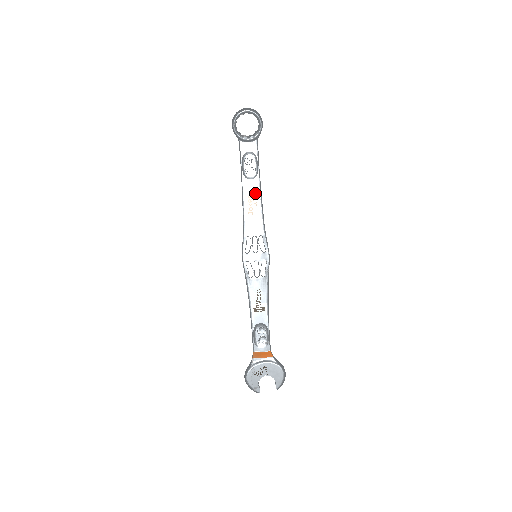
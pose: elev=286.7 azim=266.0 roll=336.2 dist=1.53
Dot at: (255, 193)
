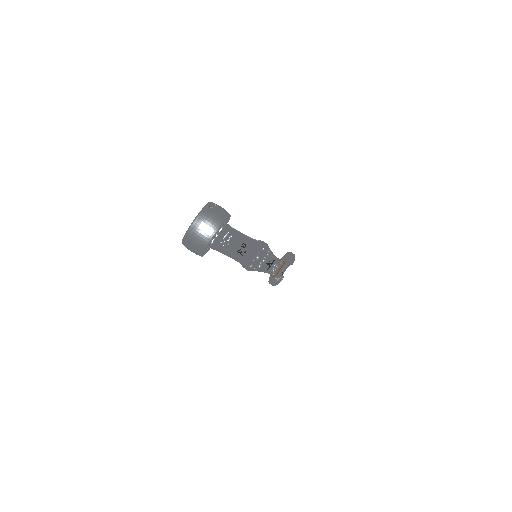
Dot at: (241, 243)
